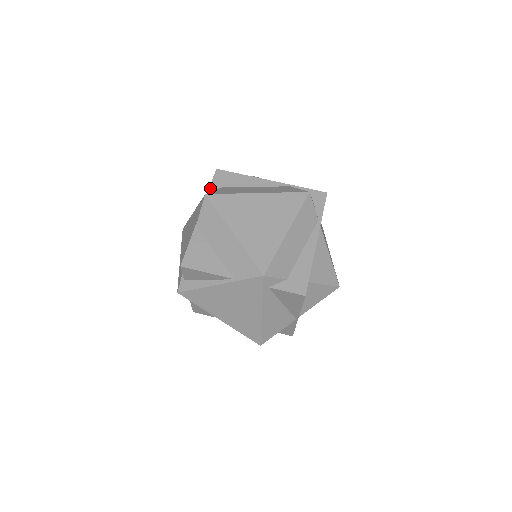
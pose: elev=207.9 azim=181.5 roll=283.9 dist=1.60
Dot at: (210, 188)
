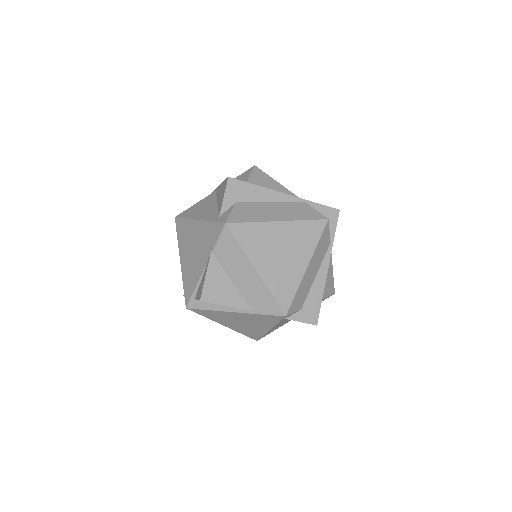
Dot at: (223, 203)
